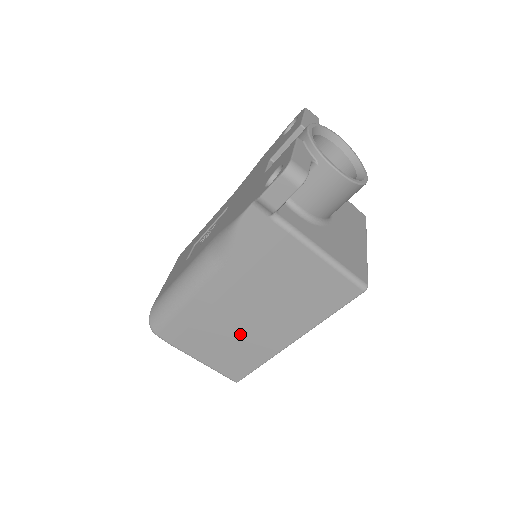
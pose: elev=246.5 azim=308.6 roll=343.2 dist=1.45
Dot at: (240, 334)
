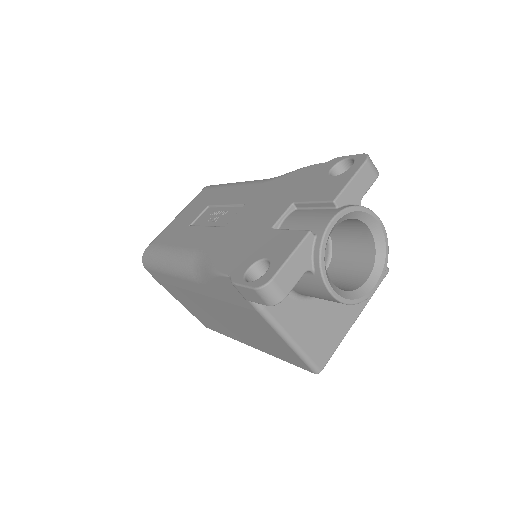
Dot at: (210, 315)
